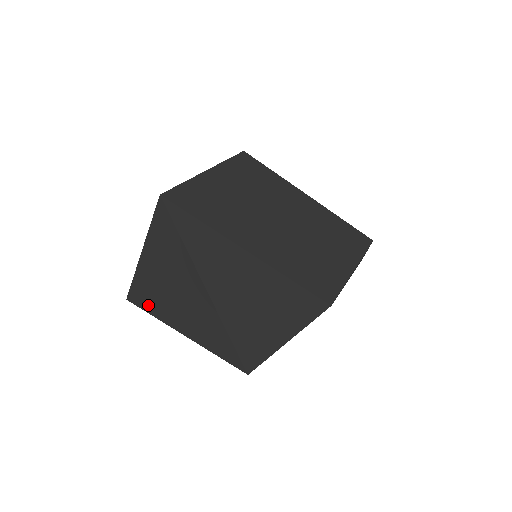
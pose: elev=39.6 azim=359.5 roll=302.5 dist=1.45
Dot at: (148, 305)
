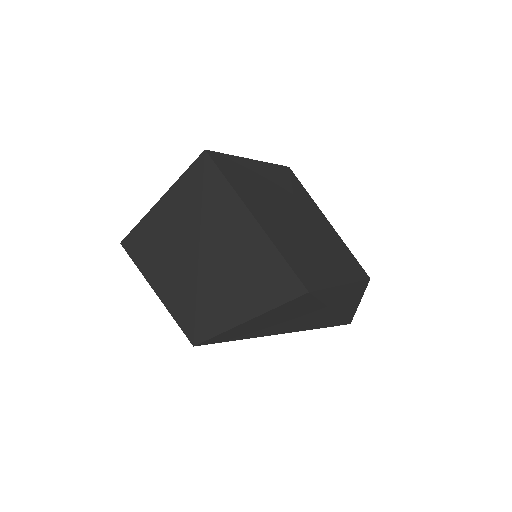
Dot at: (137, 252)
